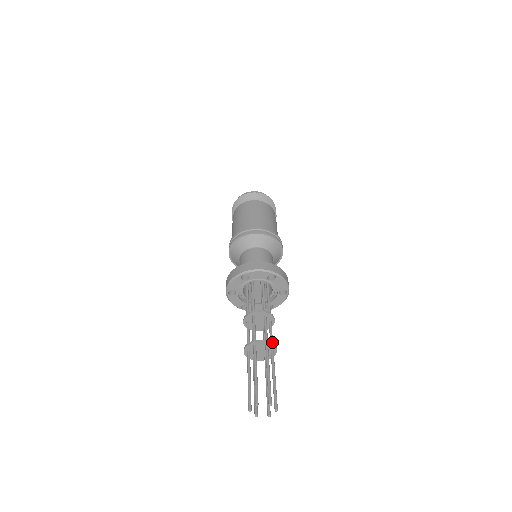
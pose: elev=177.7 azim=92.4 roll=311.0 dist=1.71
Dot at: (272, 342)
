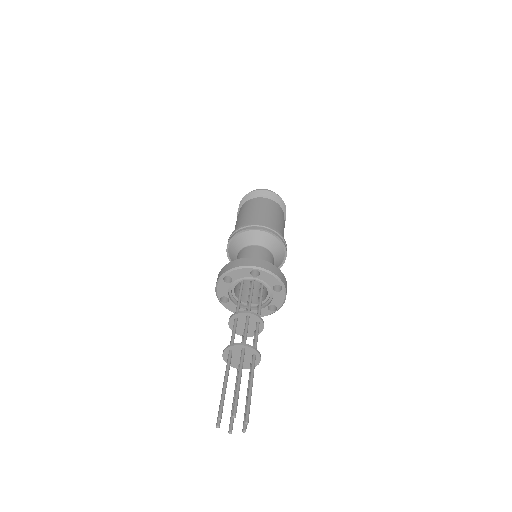
Dot at: (248, 344)
